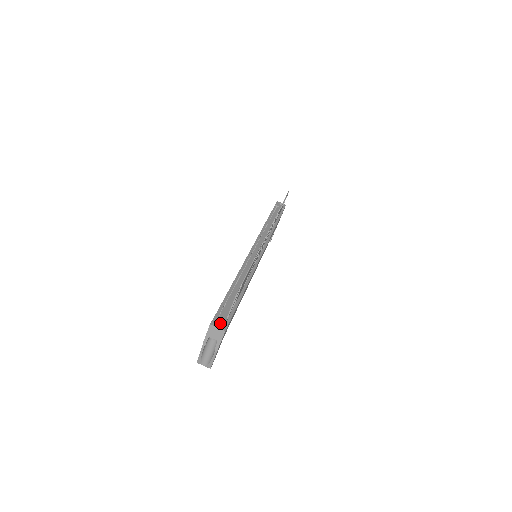
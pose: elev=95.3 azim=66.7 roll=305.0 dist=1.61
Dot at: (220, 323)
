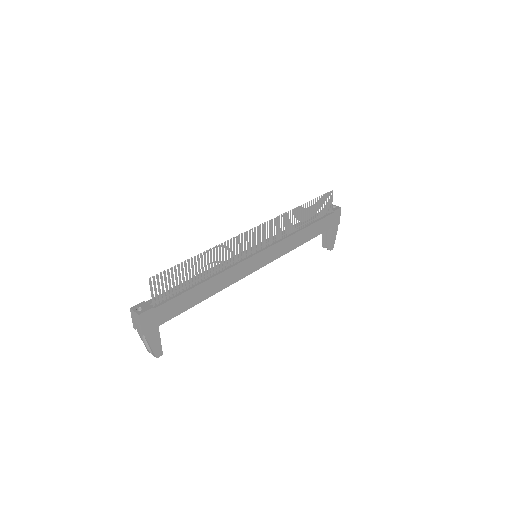
Dot at: (141, 308)
